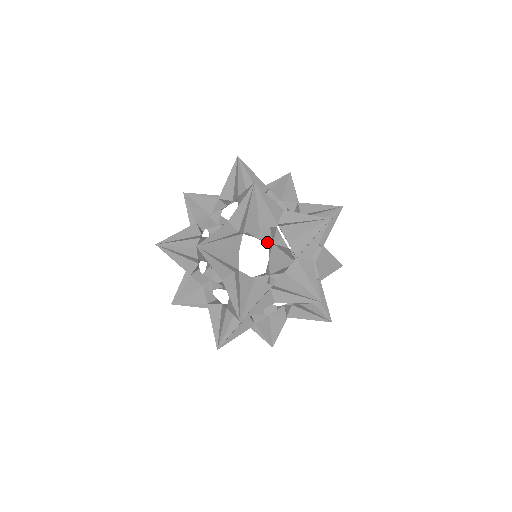
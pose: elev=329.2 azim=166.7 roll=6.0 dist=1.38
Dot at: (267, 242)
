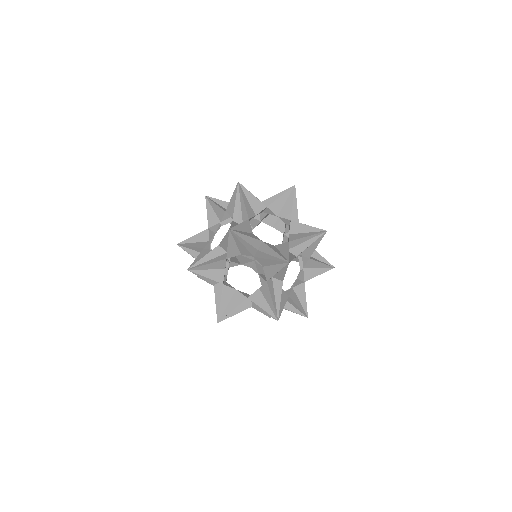
Dot at: (281, 231)
